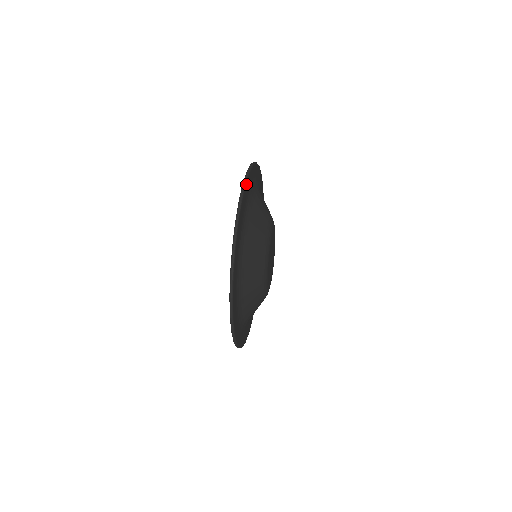
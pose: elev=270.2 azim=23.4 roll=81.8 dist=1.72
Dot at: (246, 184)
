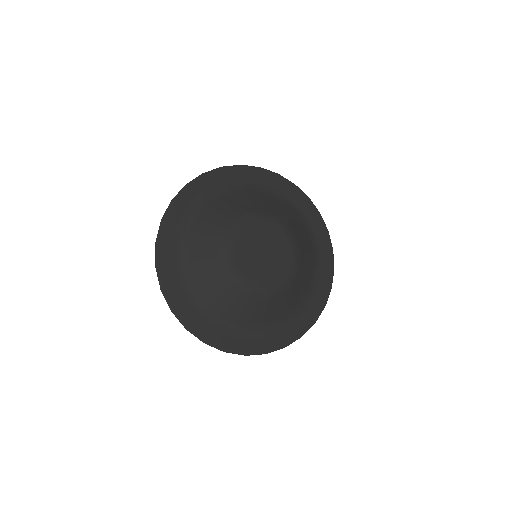
Dot at: (280, 178)
